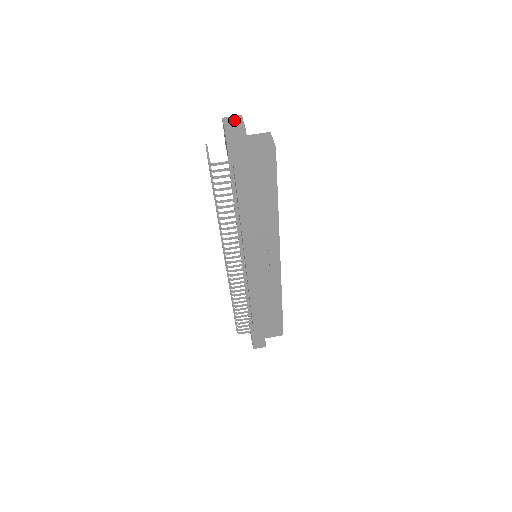
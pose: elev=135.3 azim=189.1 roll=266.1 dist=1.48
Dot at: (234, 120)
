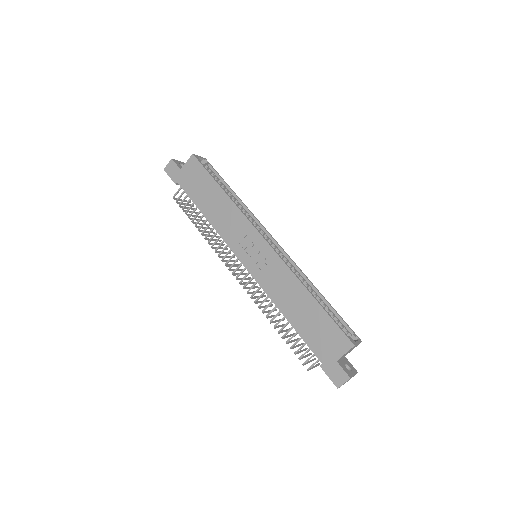
Dot at: occluded
